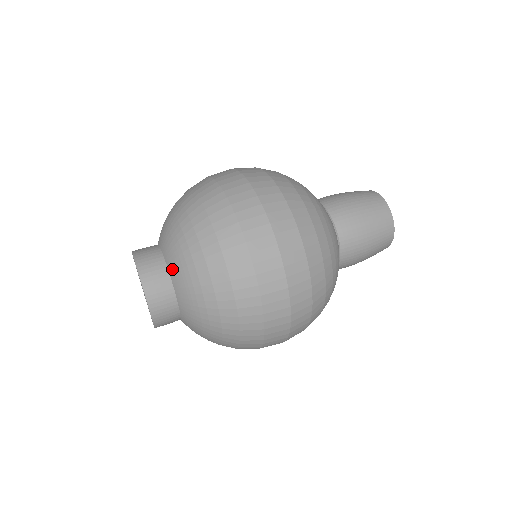
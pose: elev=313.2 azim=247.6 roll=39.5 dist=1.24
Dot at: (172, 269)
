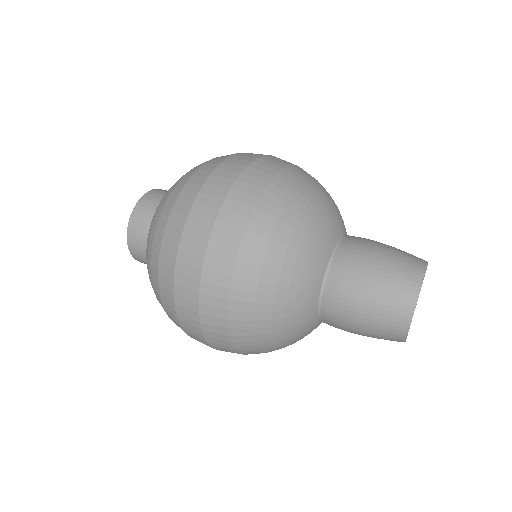
Dot at: occluded
